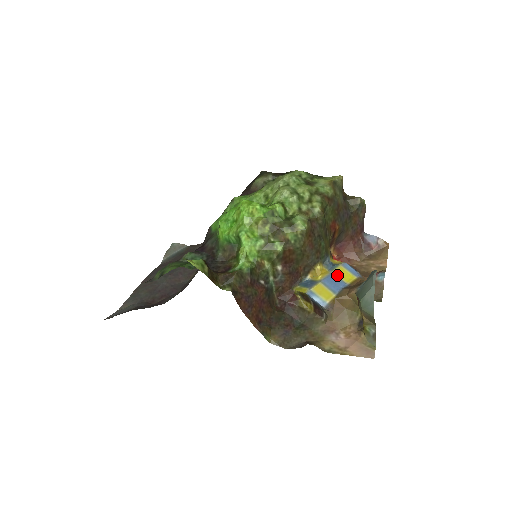
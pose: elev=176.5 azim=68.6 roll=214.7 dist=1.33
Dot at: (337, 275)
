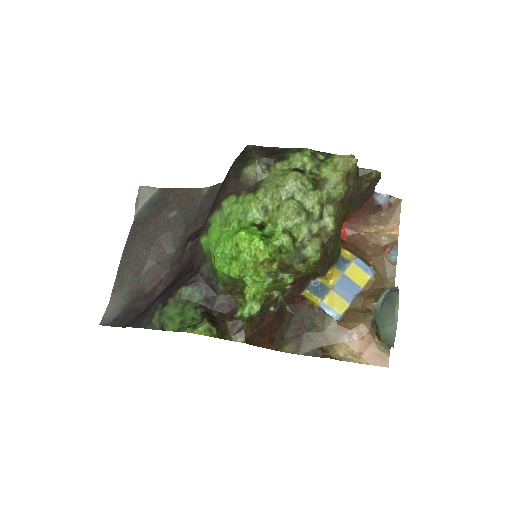
Dot at: (350, 277)
